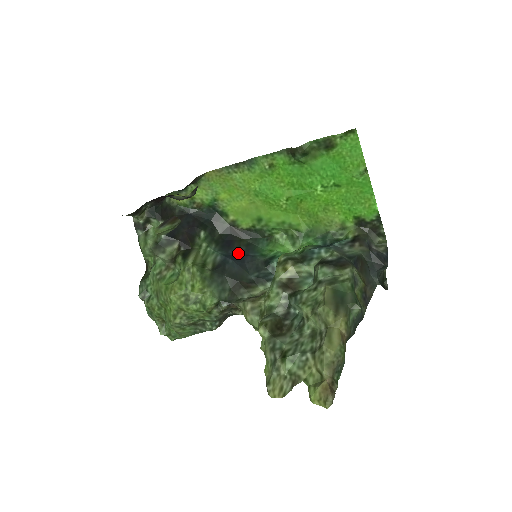
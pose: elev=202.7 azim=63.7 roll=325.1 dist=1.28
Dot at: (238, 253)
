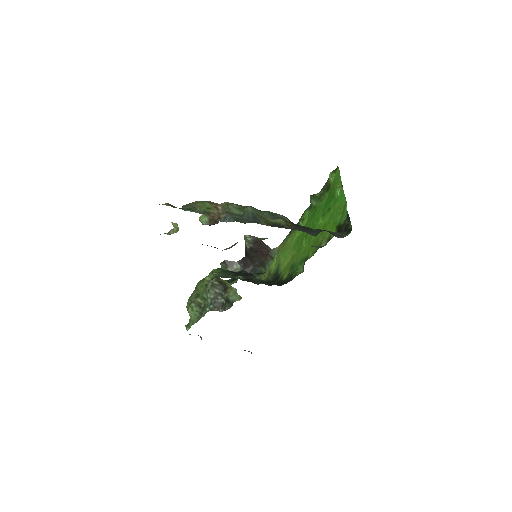
Dot at: occluded
